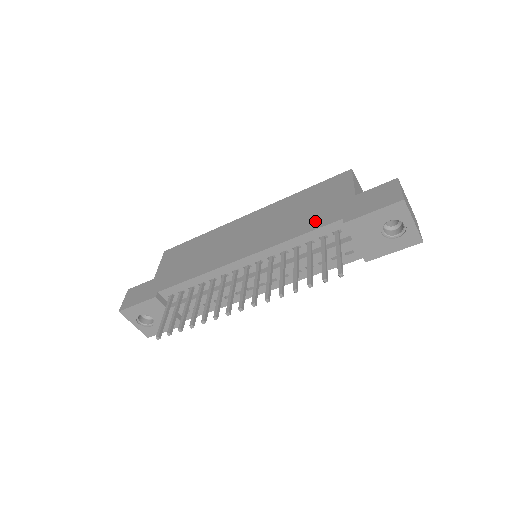
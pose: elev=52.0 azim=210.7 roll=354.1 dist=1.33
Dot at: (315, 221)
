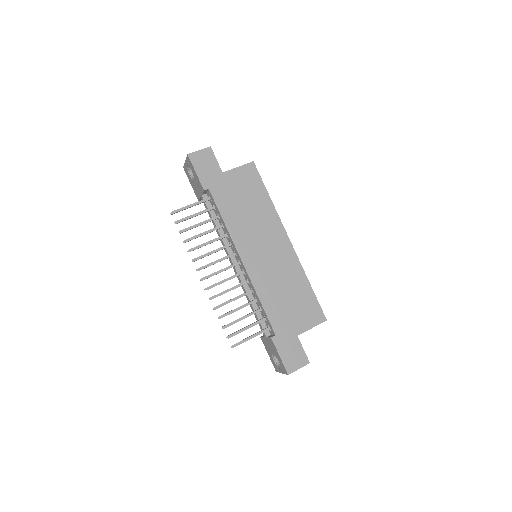
Dot at: (275, 313)
